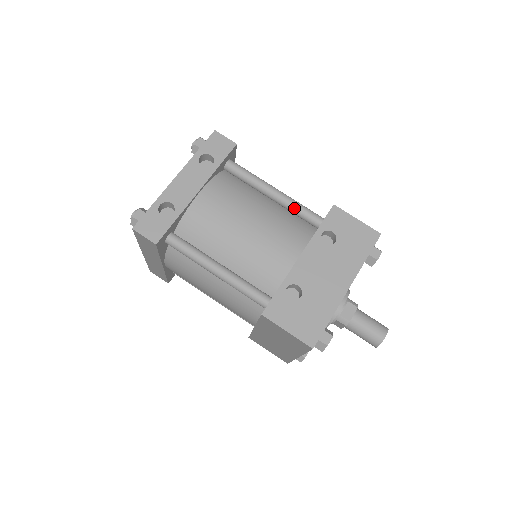
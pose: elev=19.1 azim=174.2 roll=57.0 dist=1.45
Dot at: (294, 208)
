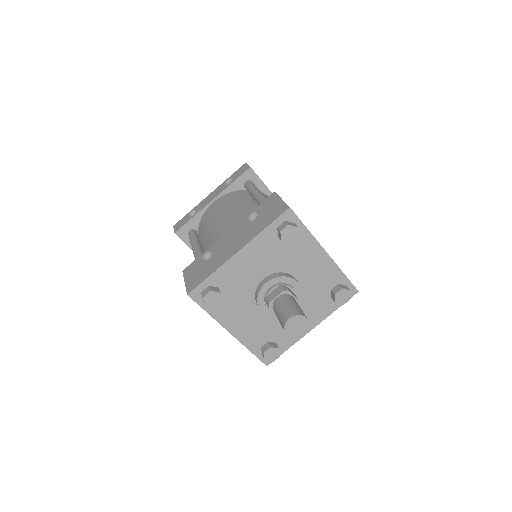
Dot at: (260, 203)
